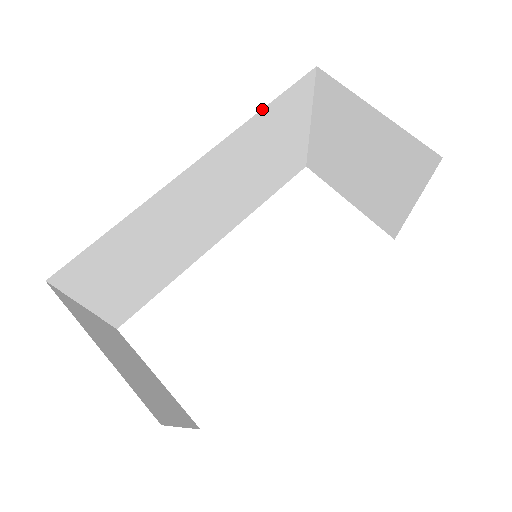
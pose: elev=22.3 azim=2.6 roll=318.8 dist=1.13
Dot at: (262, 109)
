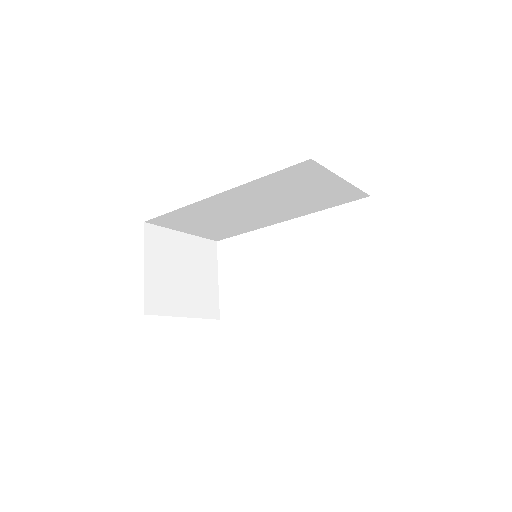
Dot at: (263, 177)
